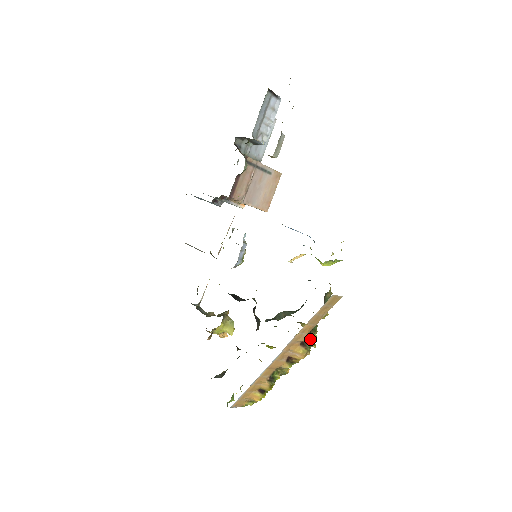
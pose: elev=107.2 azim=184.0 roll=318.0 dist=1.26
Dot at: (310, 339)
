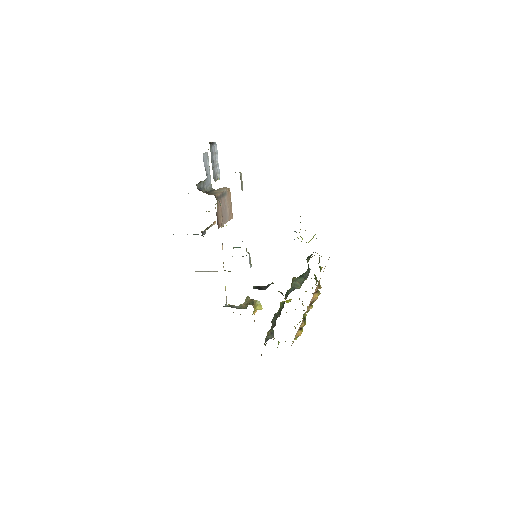
Dot at: (319, 287)
